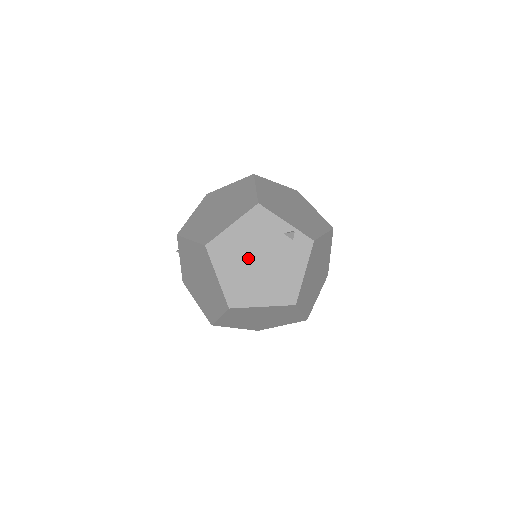
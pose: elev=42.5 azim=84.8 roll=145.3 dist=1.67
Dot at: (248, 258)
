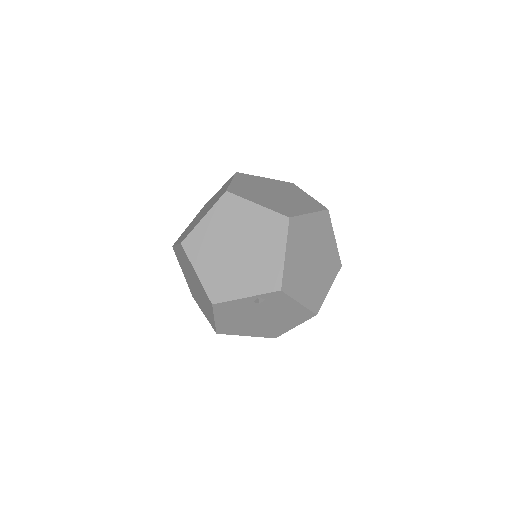
Dot at: (250, 322)
